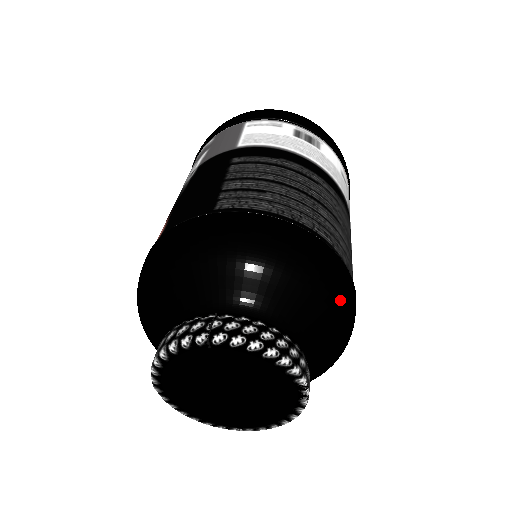
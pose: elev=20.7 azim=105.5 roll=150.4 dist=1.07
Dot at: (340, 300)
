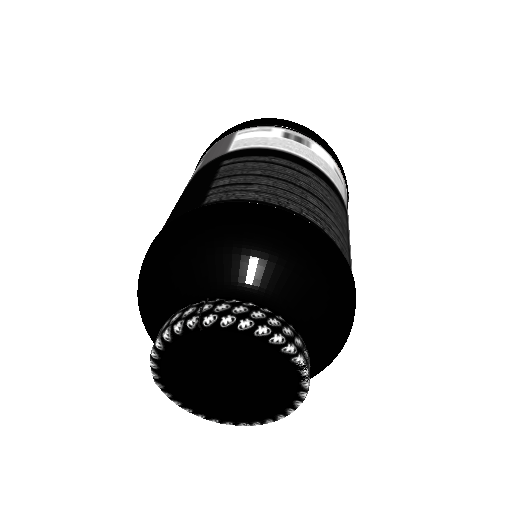
Dot at: (333, 279)
